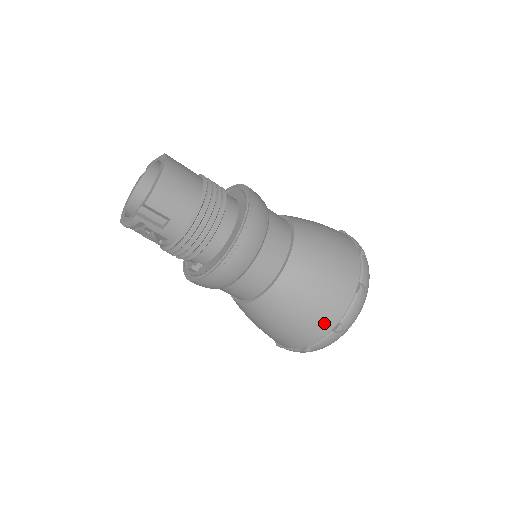
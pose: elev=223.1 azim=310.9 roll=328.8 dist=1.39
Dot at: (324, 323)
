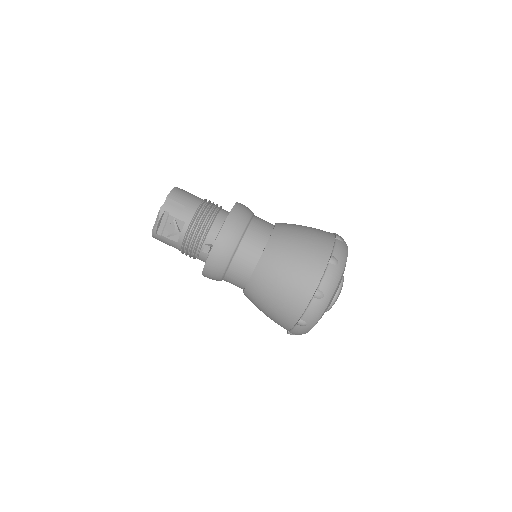
Dot at: (319, 258)
